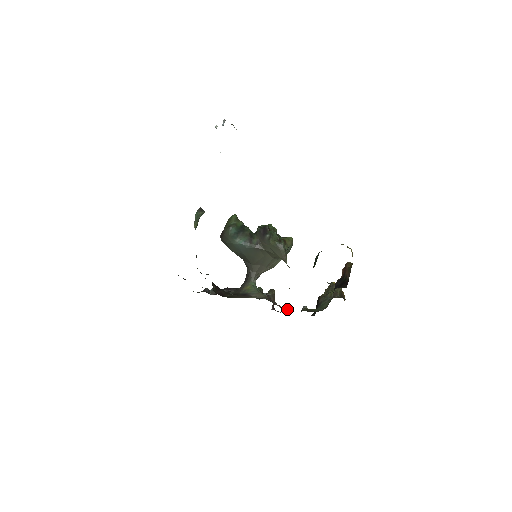
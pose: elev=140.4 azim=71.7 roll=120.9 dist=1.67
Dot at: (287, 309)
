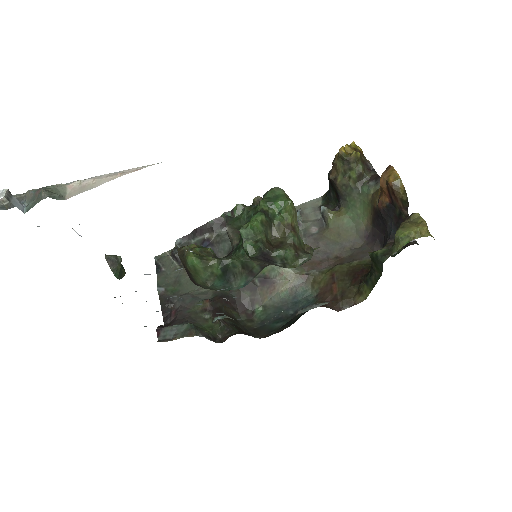
Dot at: (300, 219)
